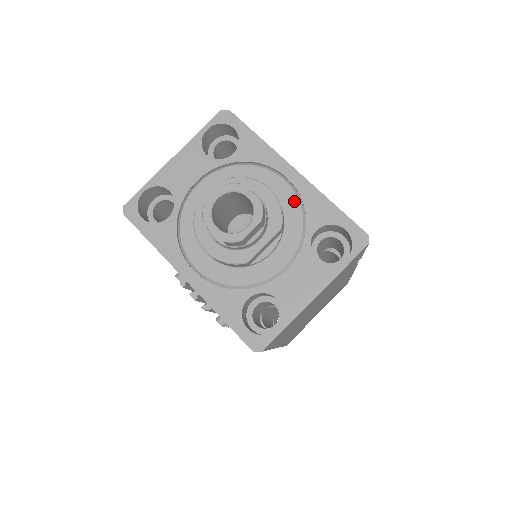
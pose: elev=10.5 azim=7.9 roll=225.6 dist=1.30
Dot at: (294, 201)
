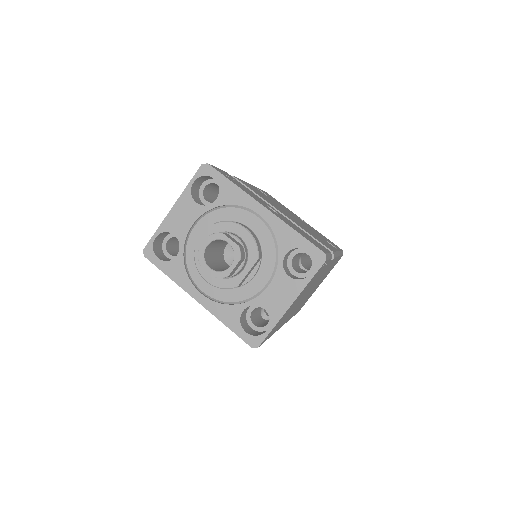
Dot at: (267, 233)
